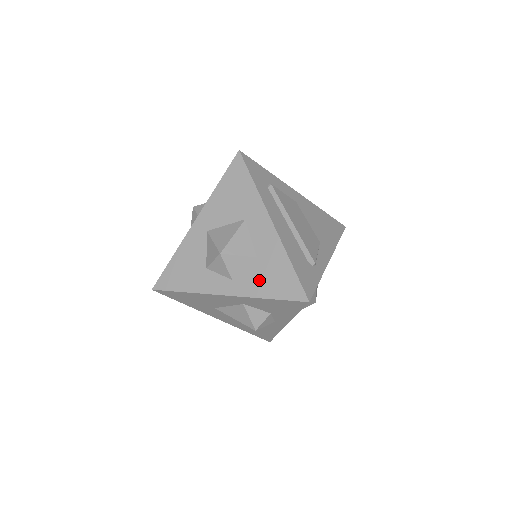
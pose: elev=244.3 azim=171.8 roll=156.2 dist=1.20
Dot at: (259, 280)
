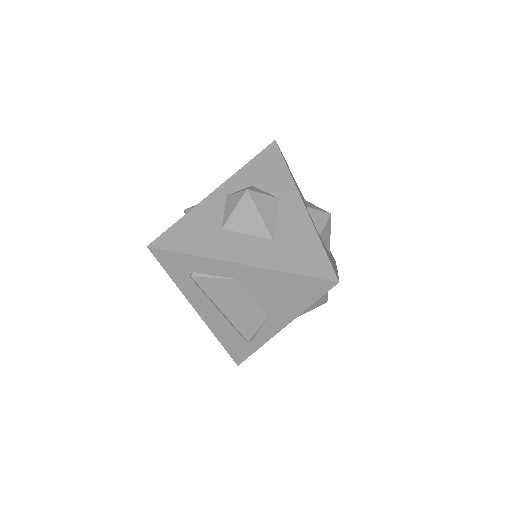
Dot at: occluded
